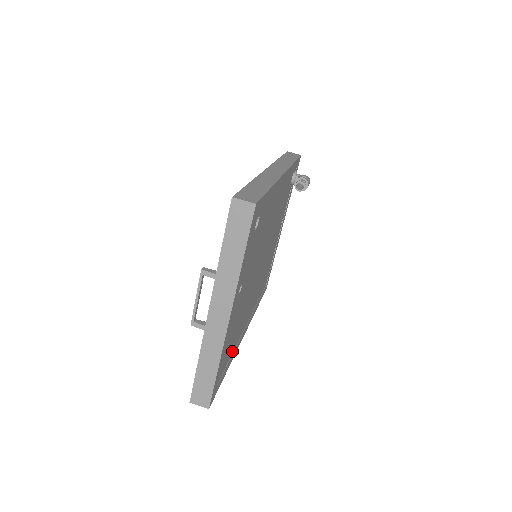
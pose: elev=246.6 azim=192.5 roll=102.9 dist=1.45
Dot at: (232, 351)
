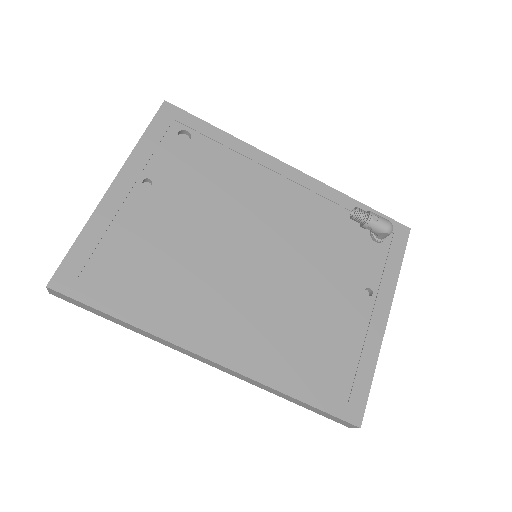
Dot at: (145, 304)
